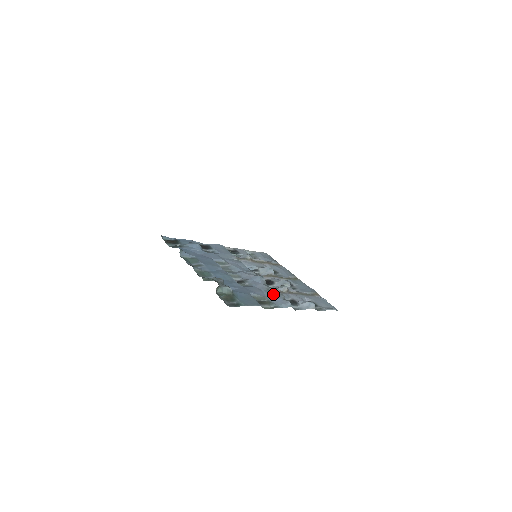
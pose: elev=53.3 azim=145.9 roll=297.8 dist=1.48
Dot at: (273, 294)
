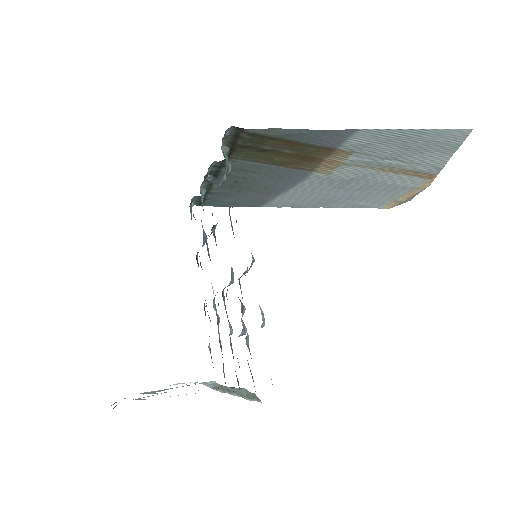
Dot at: occluded
